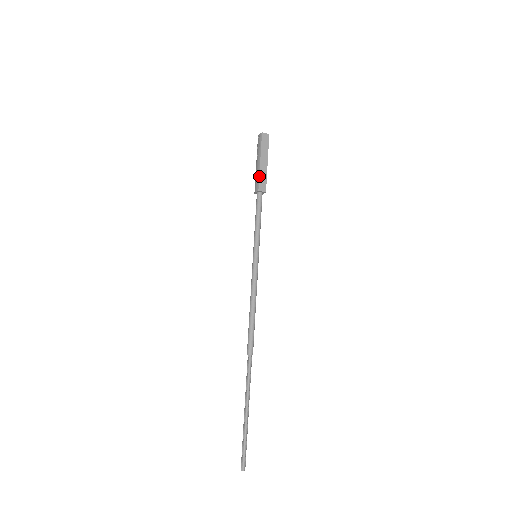
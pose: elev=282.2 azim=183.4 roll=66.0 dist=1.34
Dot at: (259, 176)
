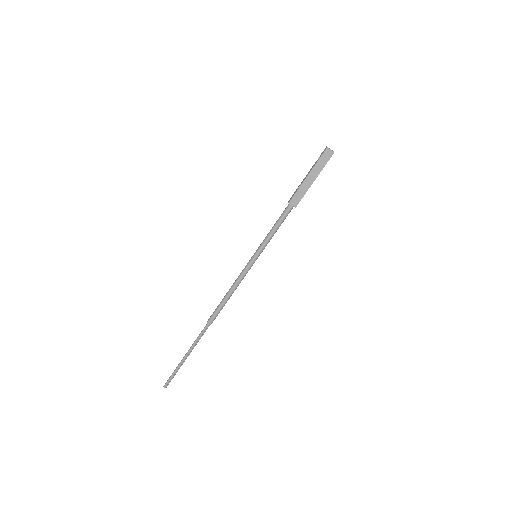
Dot at: (298, 189)
